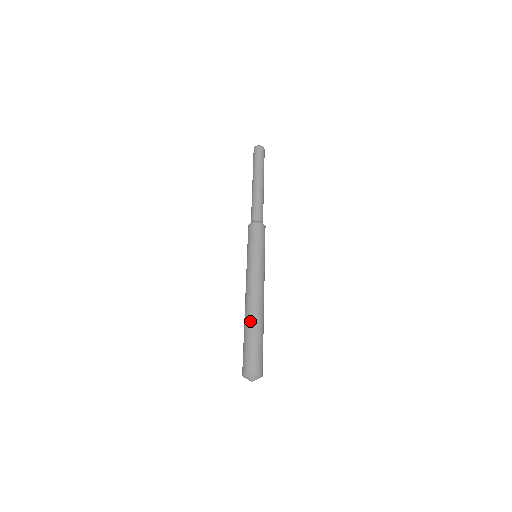
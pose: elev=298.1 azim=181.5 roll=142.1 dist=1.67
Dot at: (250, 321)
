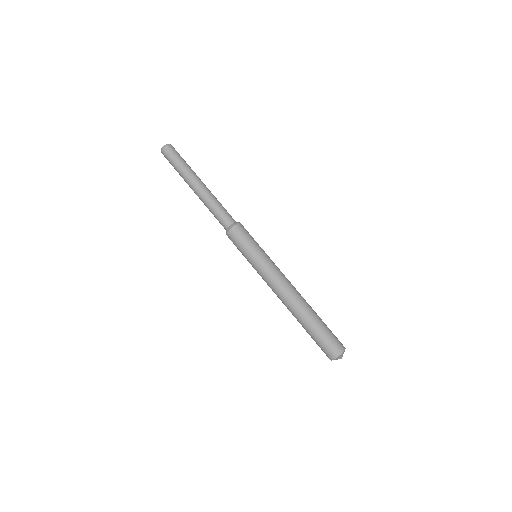
Dot at: (299, 319)
